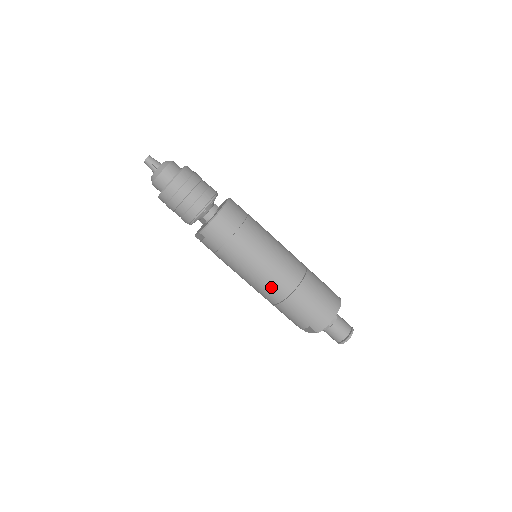
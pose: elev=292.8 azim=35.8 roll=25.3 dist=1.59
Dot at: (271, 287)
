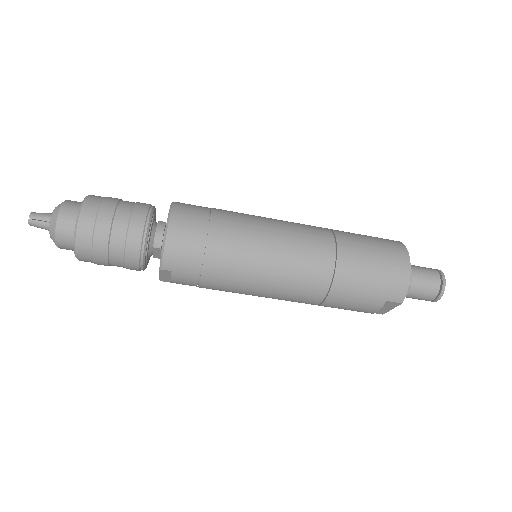
Dot at: (302, 281)
